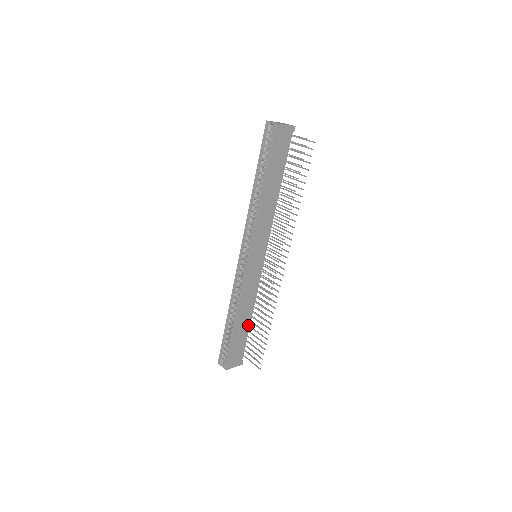
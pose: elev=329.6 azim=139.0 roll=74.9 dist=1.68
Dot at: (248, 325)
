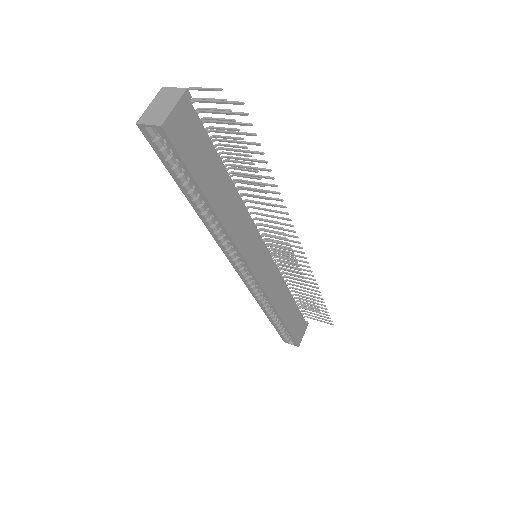
Dot at: (293, 303)
